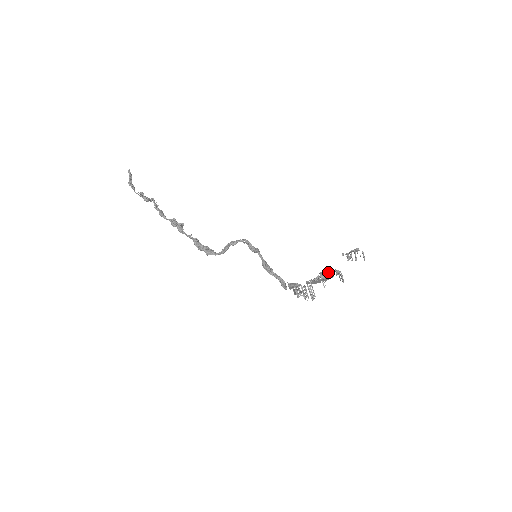
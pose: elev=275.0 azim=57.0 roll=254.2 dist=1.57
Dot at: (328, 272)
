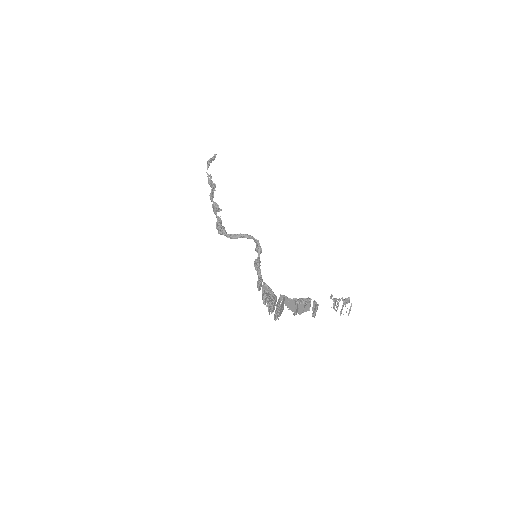
Dot at: (307, 298)
